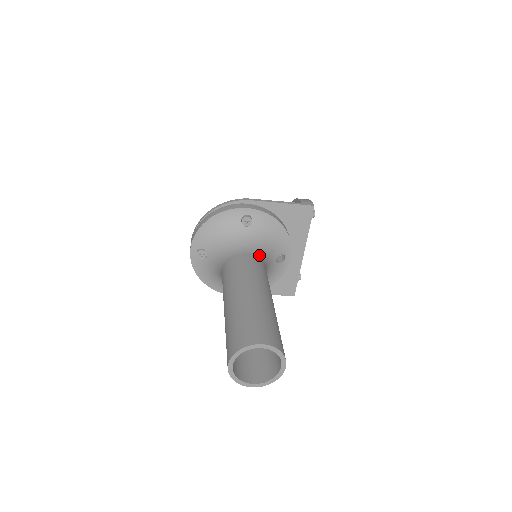
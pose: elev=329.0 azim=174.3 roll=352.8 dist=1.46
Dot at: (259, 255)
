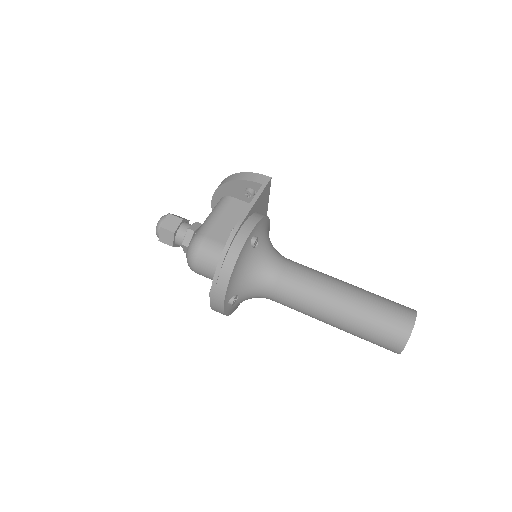
Dot at: (283, 257)
